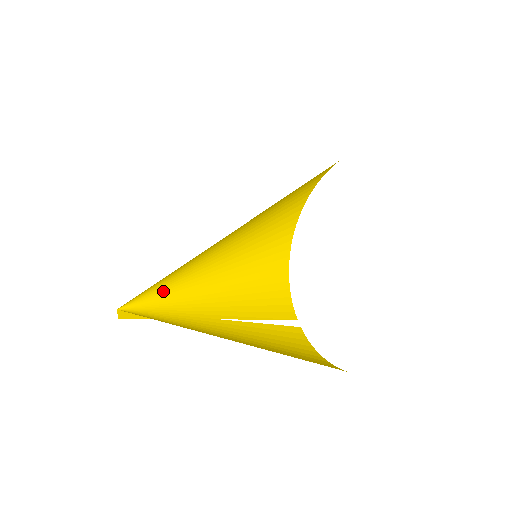
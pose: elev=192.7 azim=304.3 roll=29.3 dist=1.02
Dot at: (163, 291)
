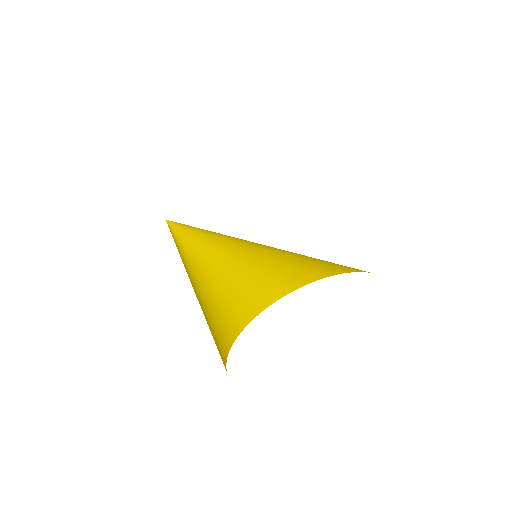
Dot at: occluded
